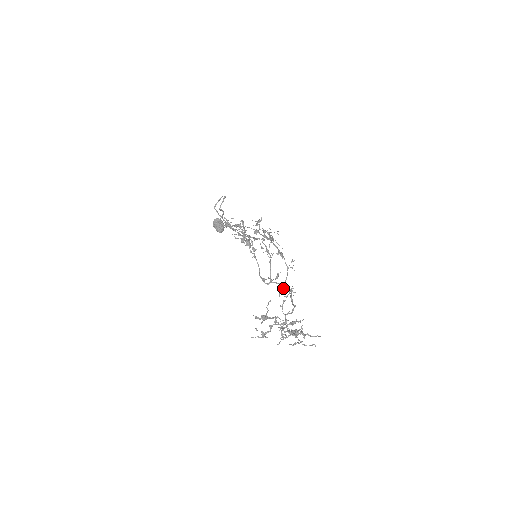
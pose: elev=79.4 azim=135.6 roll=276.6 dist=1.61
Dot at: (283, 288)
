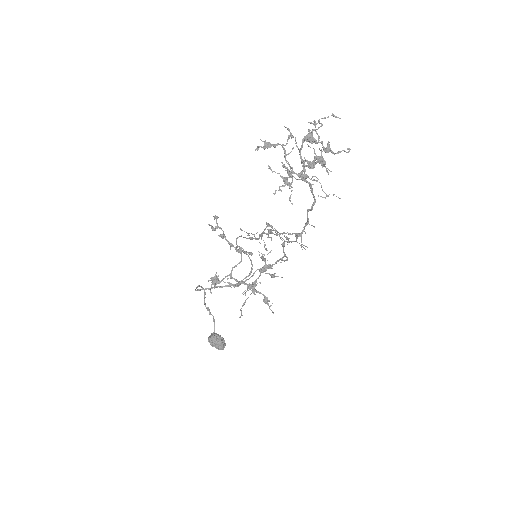
Dot at: (299, 234)
